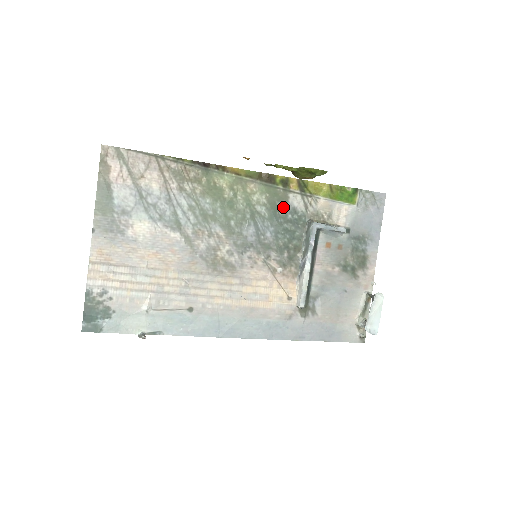
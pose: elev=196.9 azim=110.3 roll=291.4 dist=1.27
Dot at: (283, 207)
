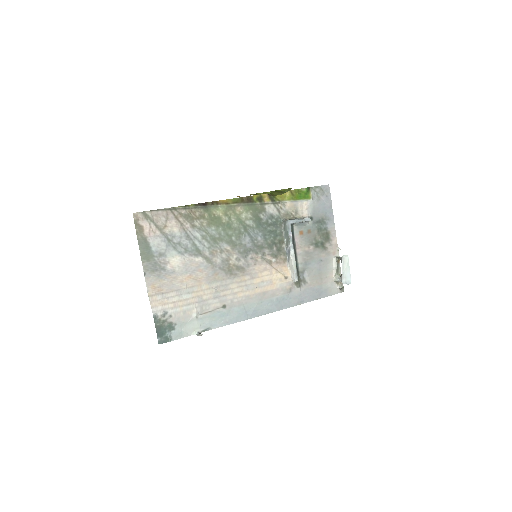
Dot at: (263, 216)
